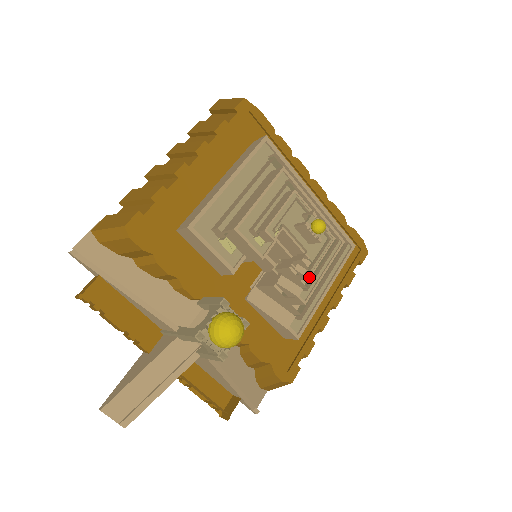
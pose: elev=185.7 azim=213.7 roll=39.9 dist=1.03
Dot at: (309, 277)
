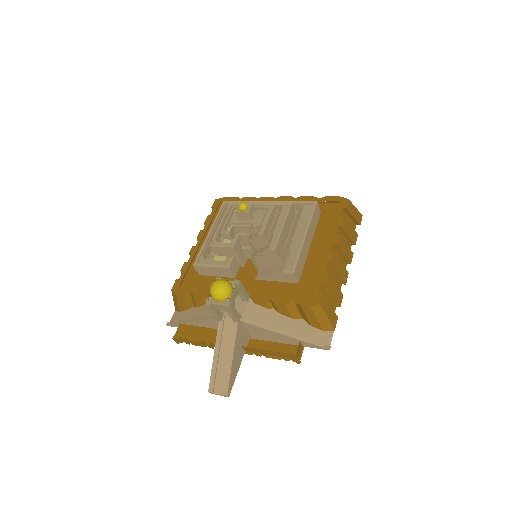
Dot at: (262, 234)
